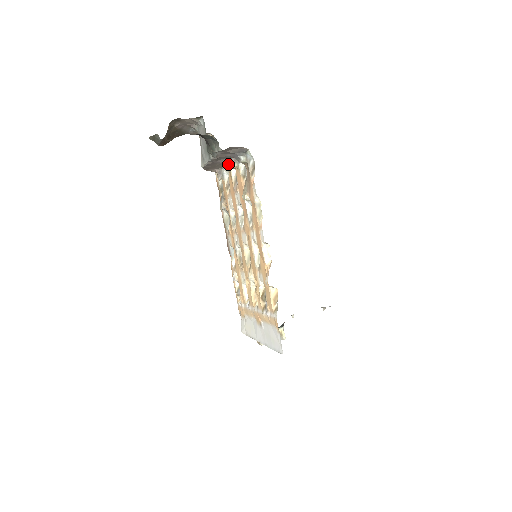
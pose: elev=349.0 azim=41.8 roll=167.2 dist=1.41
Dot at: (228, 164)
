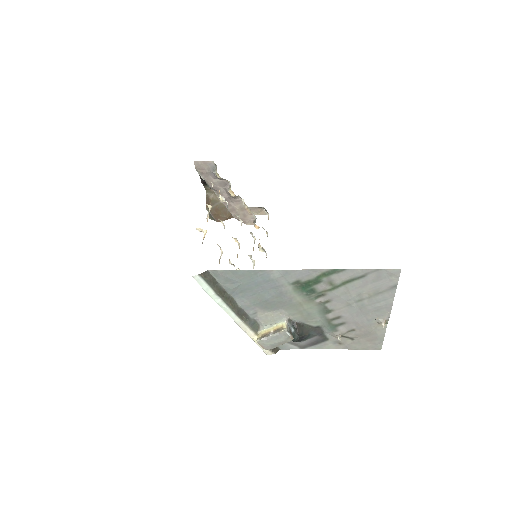
Dot at: (229, 194)
